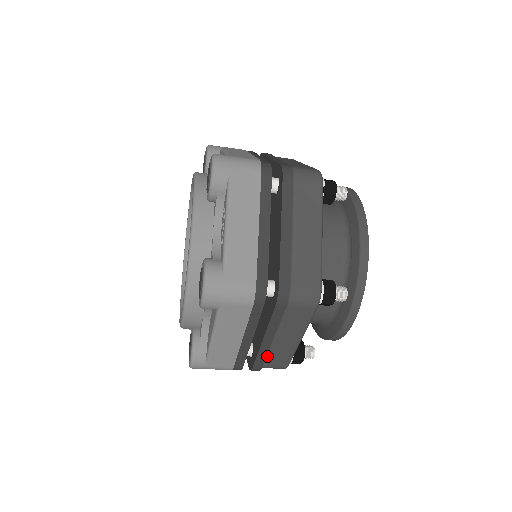
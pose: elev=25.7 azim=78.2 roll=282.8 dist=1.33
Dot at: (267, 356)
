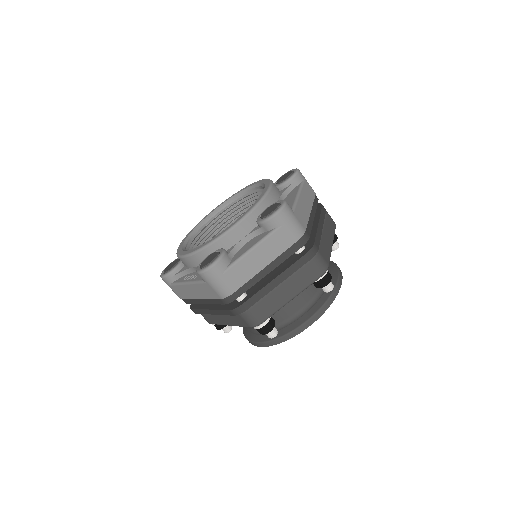
Dot at: occluded
